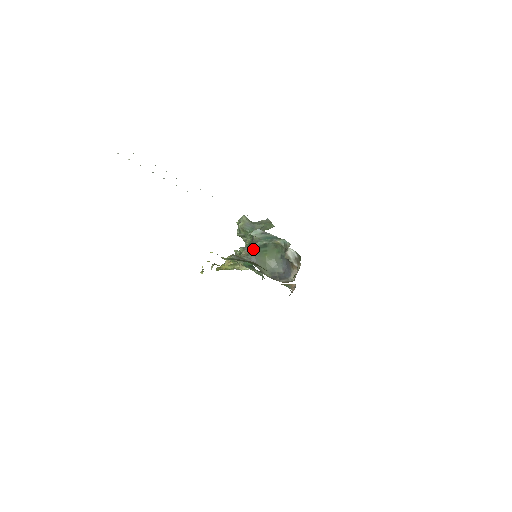
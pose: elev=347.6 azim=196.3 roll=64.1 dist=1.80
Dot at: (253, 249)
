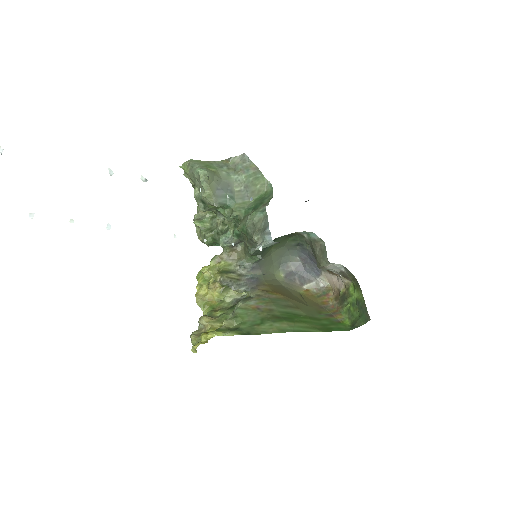
Dot at: (254, 256)
